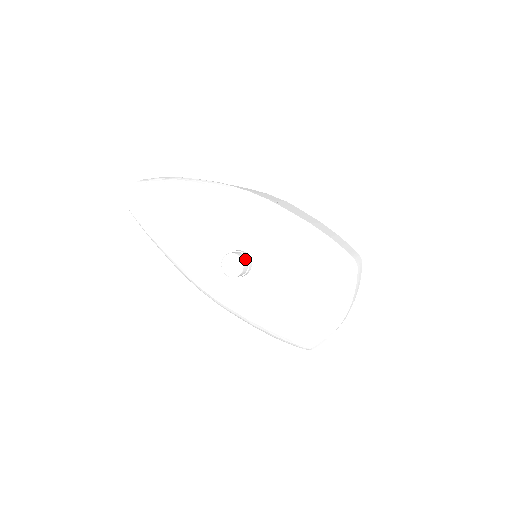
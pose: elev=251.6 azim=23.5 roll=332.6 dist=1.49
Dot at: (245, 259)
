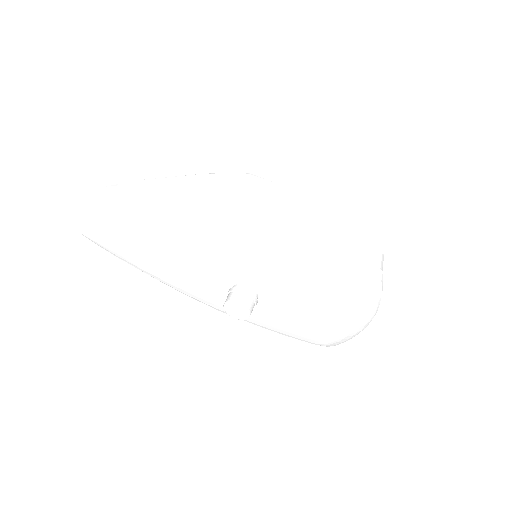
Dot at: (249, 301)
